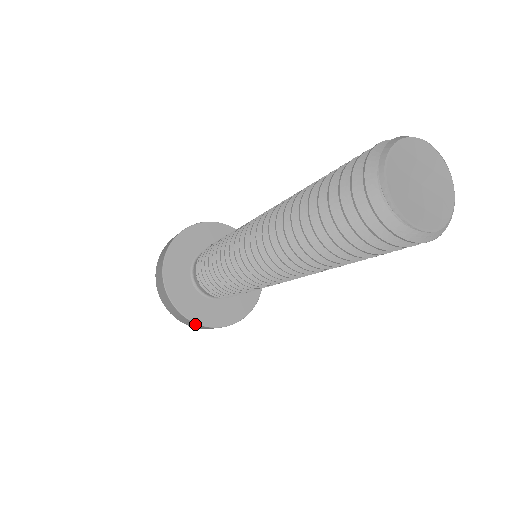
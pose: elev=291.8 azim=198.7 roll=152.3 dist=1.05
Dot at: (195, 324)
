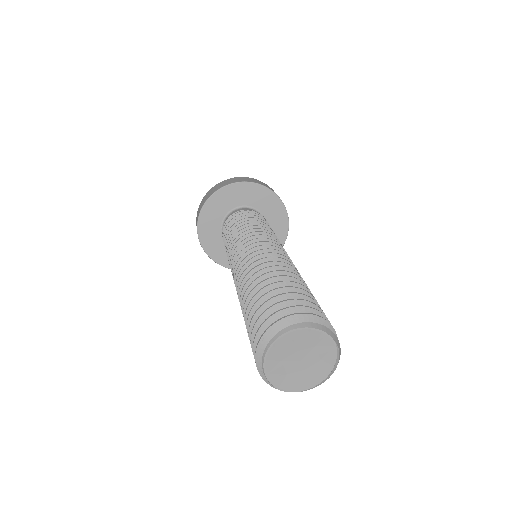
Dot at: (201, 245)
